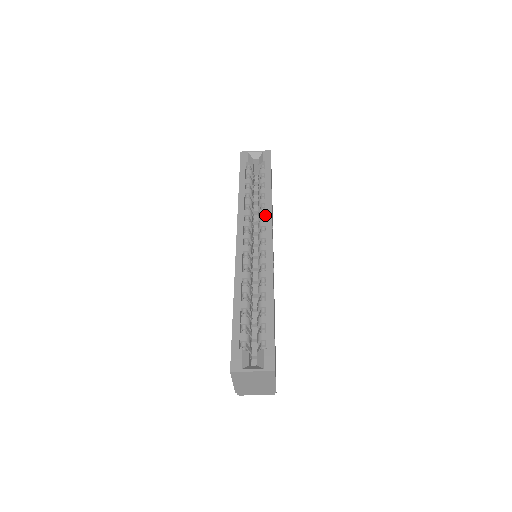
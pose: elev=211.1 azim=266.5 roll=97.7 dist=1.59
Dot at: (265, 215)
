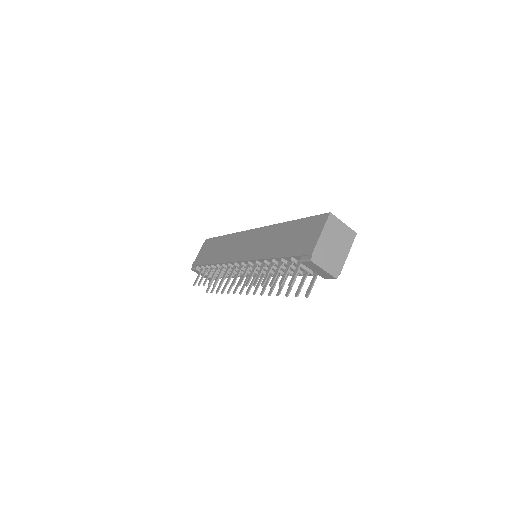
Dot at: occluded
